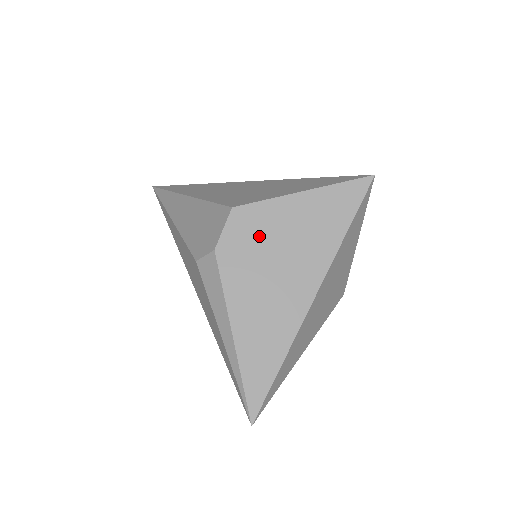
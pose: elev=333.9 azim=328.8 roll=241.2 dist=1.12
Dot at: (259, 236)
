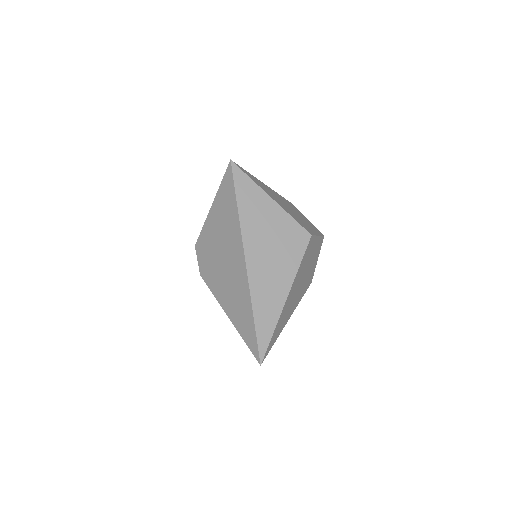
Dot at: (210, 250)
